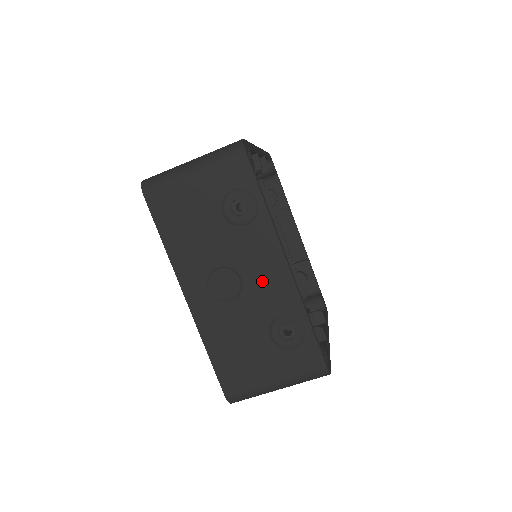
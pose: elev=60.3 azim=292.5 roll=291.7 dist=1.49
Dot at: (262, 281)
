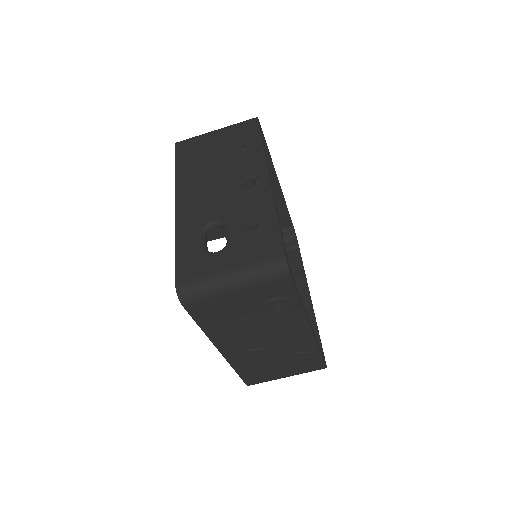
Dot at: (288, 339)
